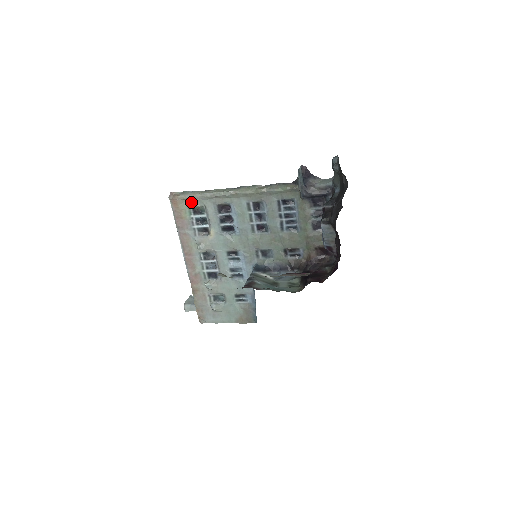
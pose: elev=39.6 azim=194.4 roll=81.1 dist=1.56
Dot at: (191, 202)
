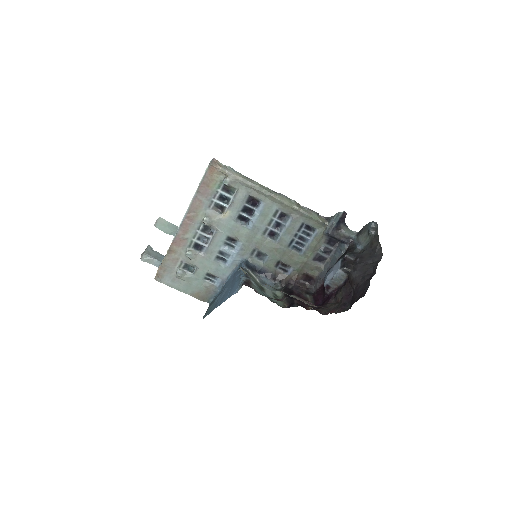
Dot at: (229, 180)
